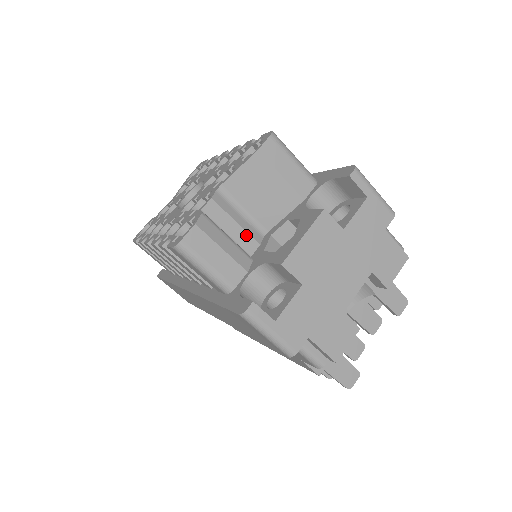
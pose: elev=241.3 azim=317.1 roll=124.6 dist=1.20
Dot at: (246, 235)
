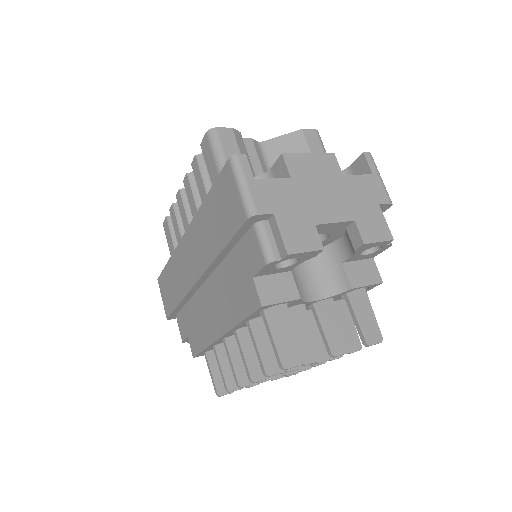
Dot at: occluded
